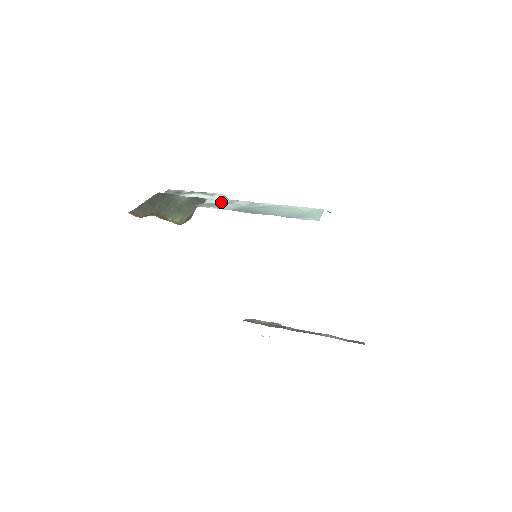
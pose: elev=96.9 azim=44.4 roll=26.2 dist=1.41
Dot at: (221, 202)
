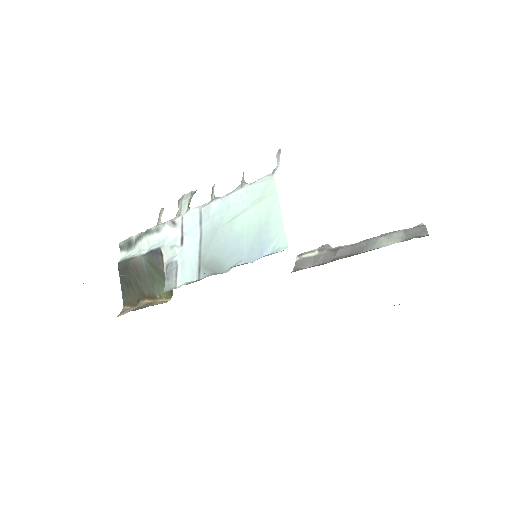
Dot at: (176, 249)
